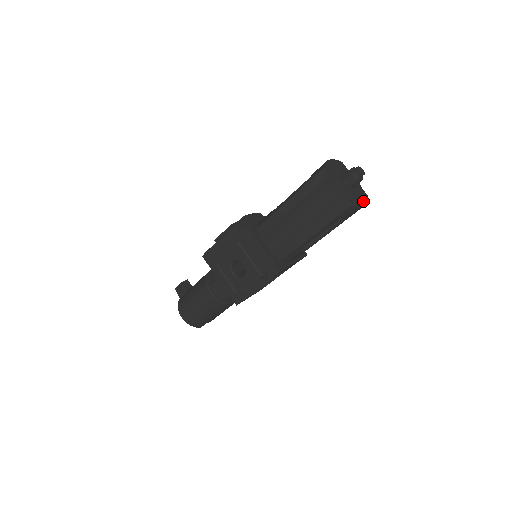
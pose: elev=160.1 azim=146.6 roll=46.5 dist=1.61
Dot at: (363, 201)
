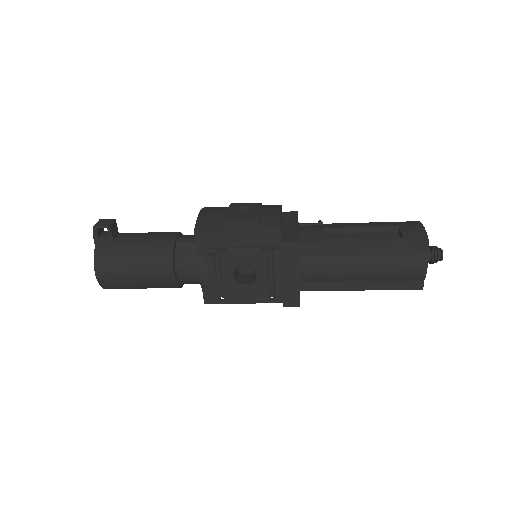
Dot at: occluded
